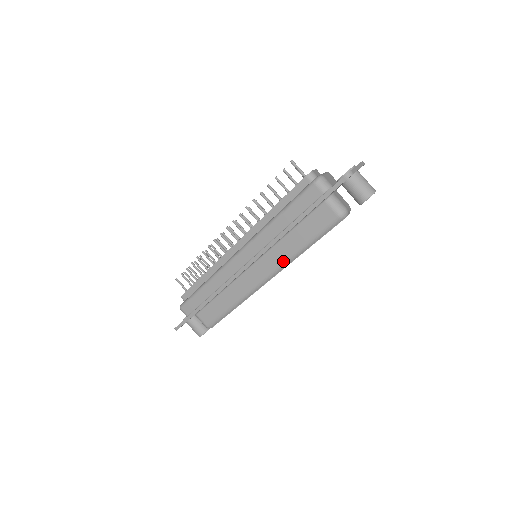
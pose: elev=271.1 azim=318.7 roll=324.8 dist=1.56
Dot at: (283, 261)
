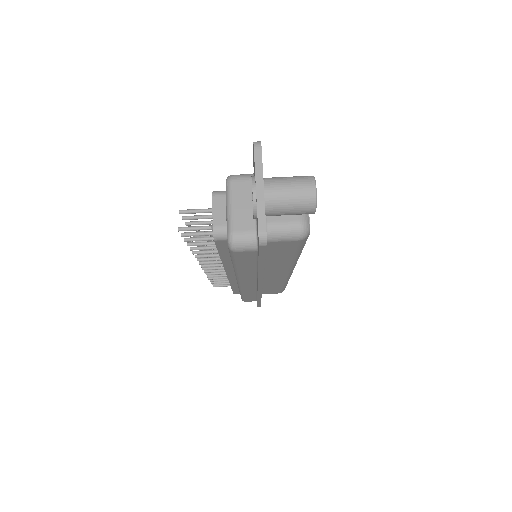
Dot at: (288, 267)
